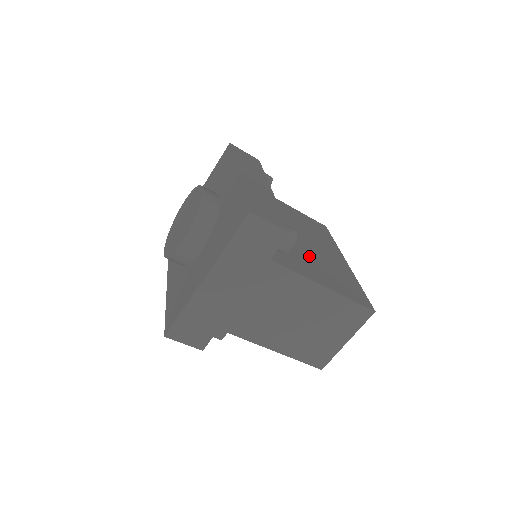
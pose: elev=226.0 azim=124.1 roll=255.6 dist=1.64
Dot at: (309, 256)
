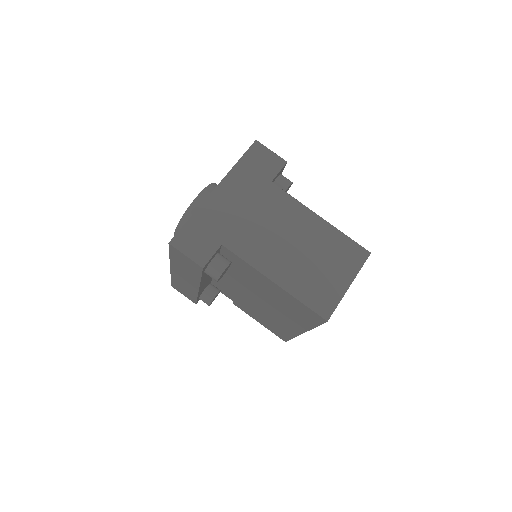
Dot at: occluded
